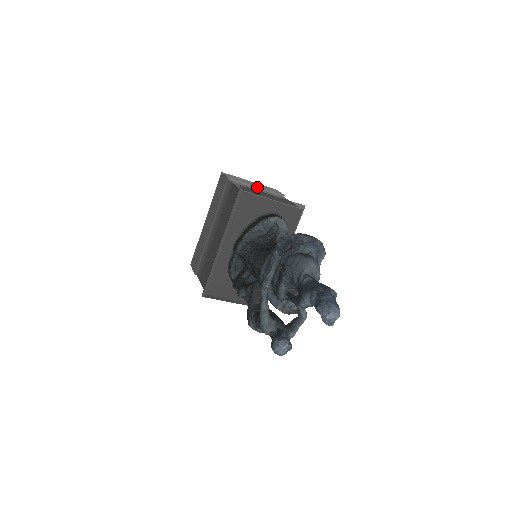
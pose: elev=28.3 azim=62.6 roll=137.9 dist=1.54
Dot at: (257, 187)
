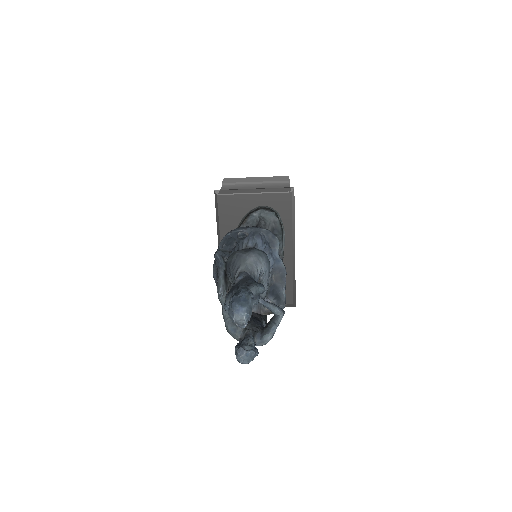
Dot at: (255, 182)
